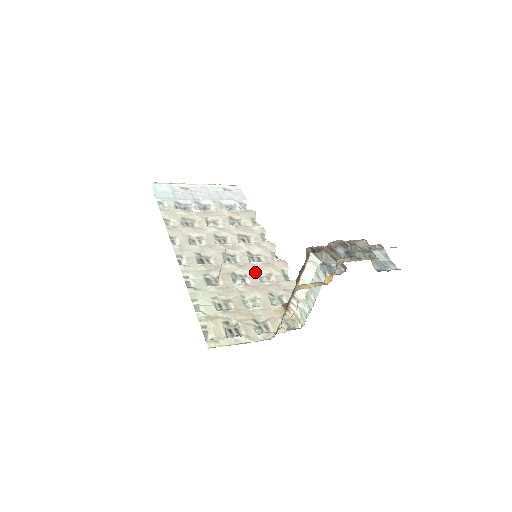
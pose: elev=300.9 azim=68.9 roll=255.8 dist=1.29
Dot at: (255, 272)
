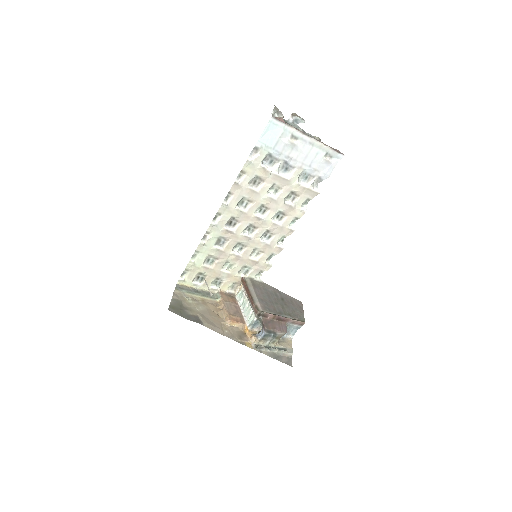
Dot at: (254, 248)
